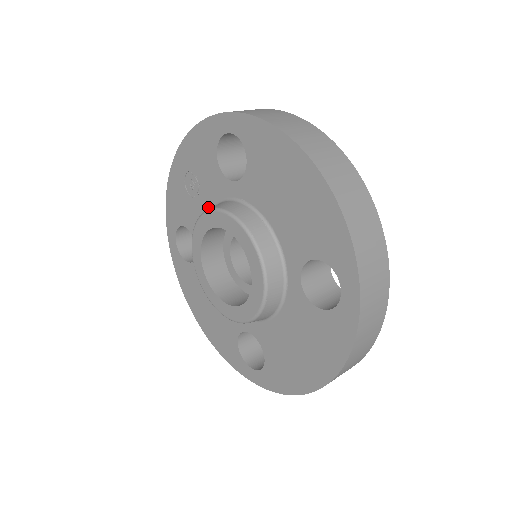
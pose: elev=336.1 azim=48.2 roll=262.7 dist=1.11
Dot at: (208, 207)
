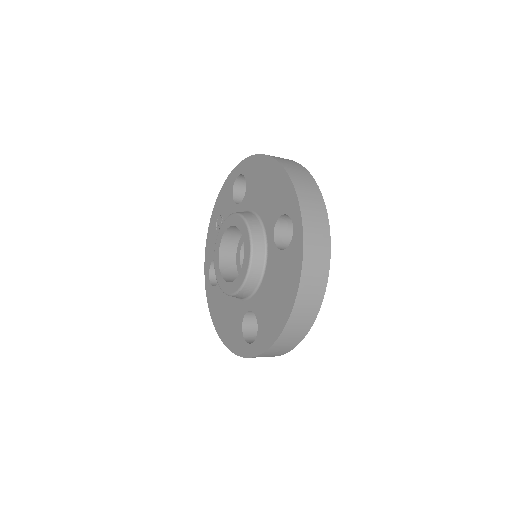
Dot at: occluded
